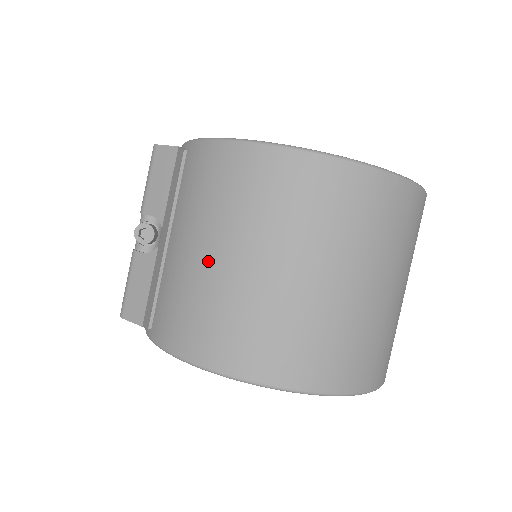
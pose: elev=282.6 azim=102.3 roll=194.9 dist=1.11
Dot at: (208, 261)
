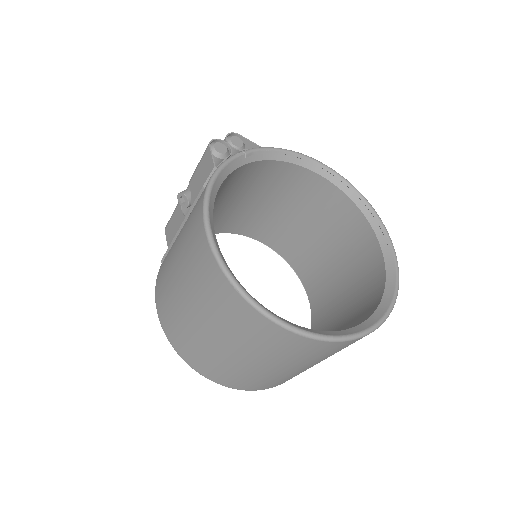
Dot at: (175, 278)
